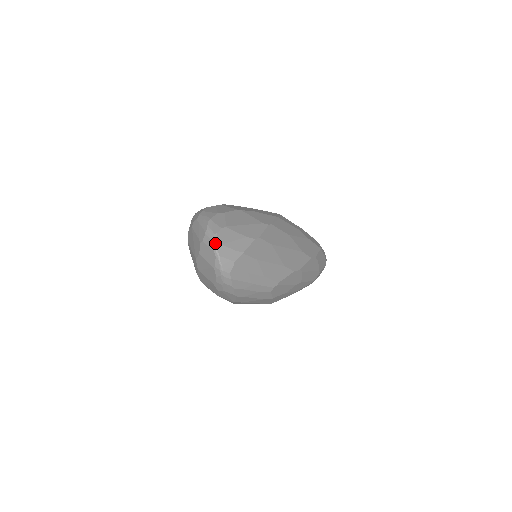
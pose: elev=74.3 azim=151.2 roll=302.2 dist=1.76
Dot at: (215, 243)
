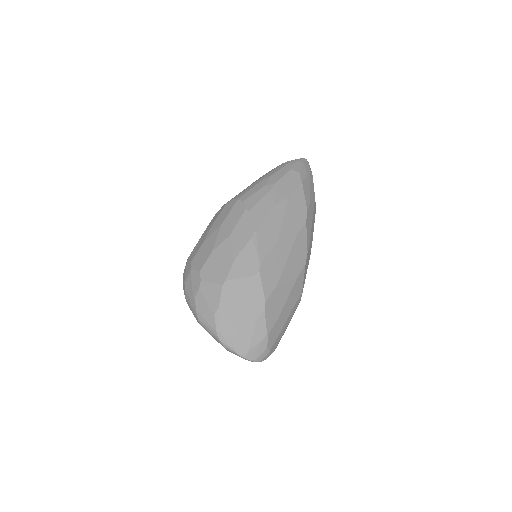
Dot at: (242, 356)
